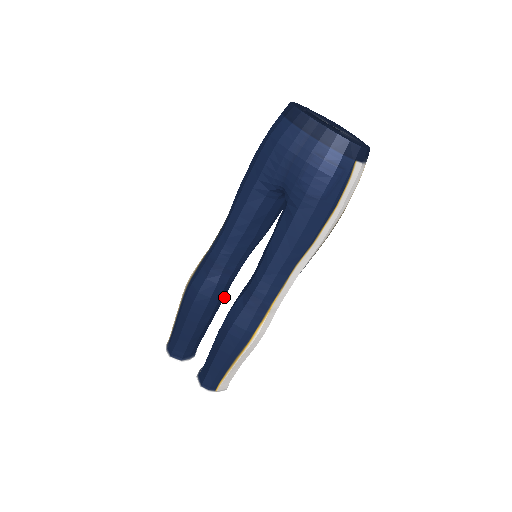
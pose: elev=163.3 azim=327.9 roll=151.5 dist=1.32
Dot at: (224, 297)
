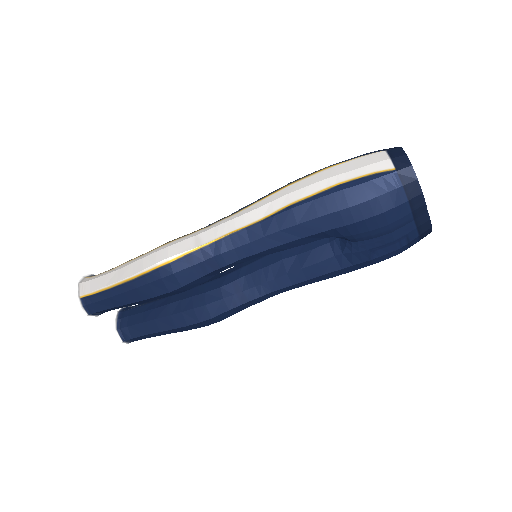
Dot at: occluded
